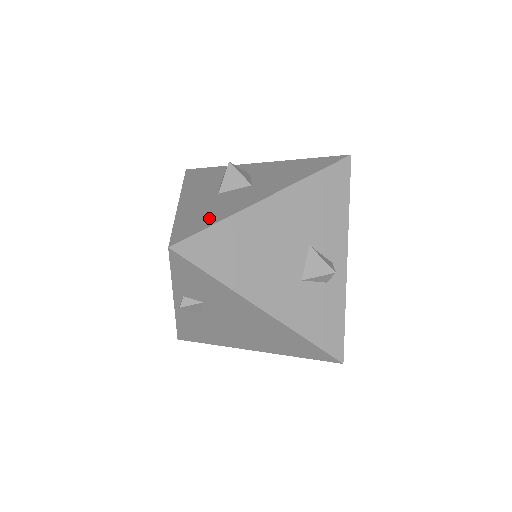
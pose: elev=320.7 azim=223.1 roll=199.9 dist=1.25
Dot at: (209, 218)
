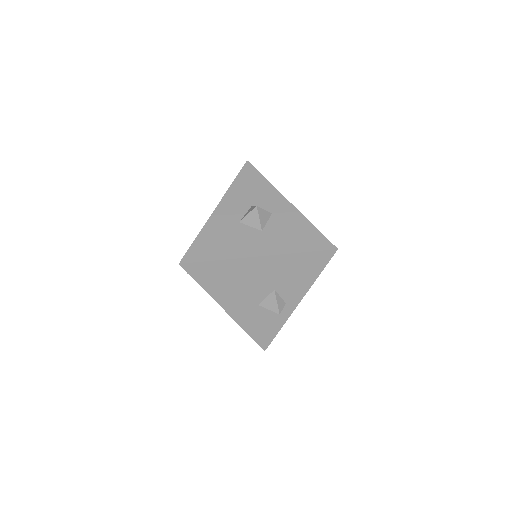
Dot at: (215, 251)
